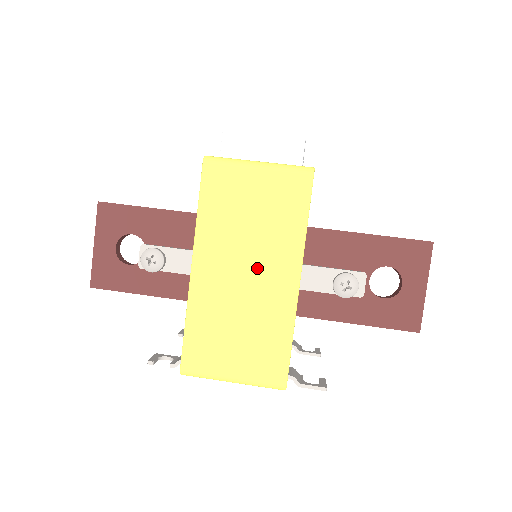
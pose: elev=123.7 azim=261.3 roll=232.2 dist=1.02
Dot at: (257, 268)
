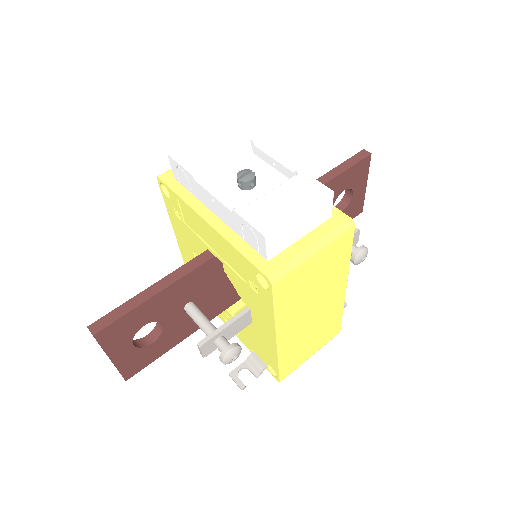
Dot at: (321, 304)
